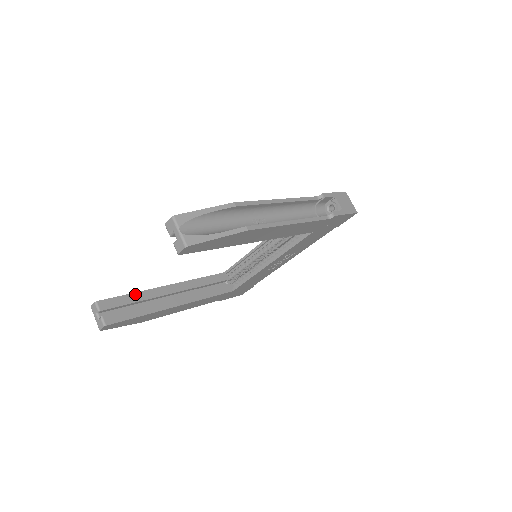
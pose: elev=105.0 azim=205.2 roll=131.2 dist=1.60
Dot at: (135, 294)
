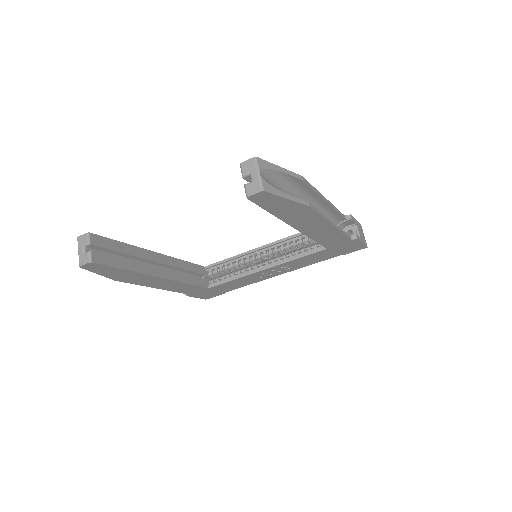
Dot at: (126, 245)
